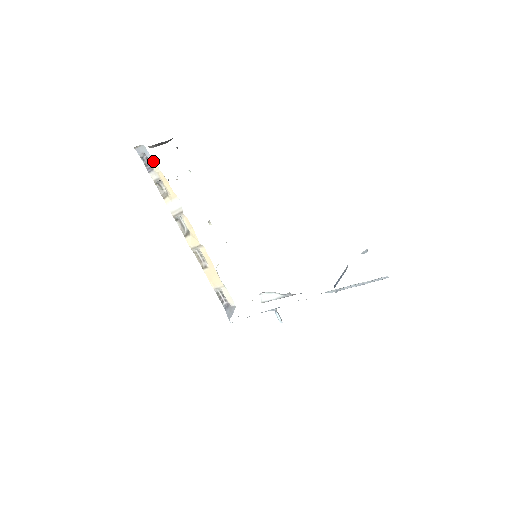
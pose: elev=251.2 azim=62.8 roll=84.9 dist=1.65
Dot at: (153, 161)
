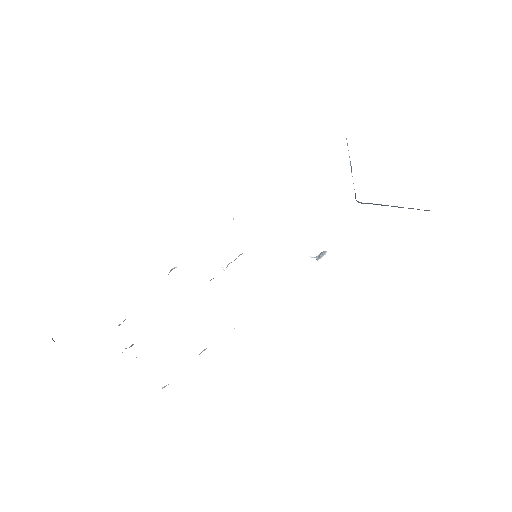
Dot at: occluded
